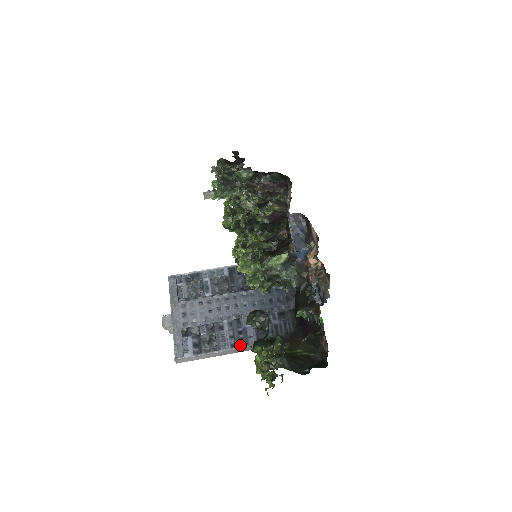
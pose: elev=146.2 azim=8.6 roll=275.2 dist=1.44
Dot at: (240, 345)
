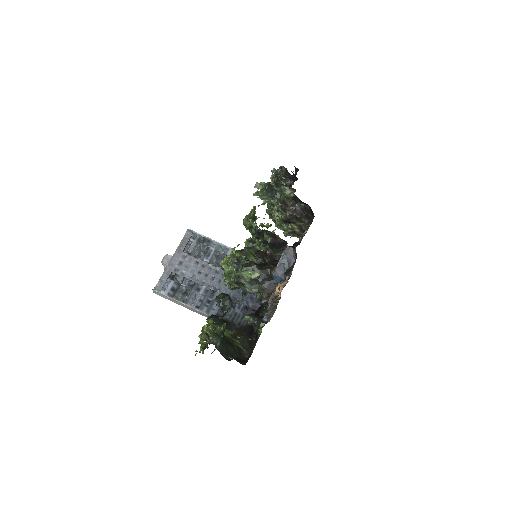
Dot at: (202, 310)
